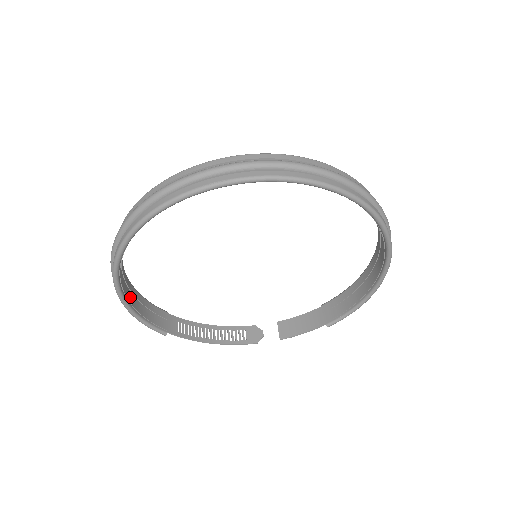
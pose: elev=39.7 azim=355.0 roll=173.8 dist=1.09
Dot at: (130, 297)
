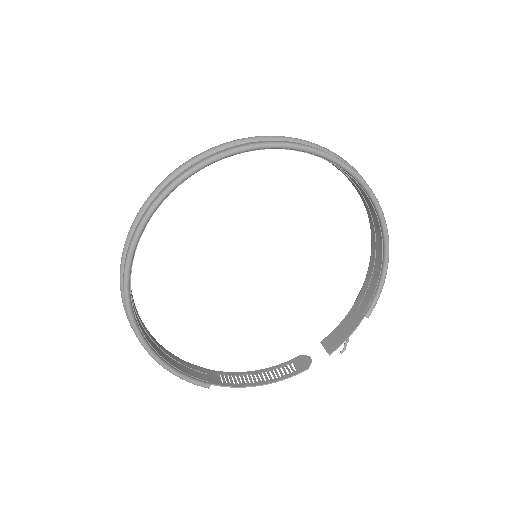
Dot at: (158, 350)
